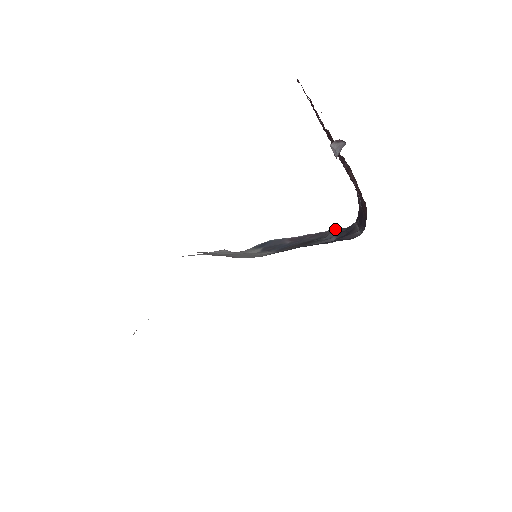
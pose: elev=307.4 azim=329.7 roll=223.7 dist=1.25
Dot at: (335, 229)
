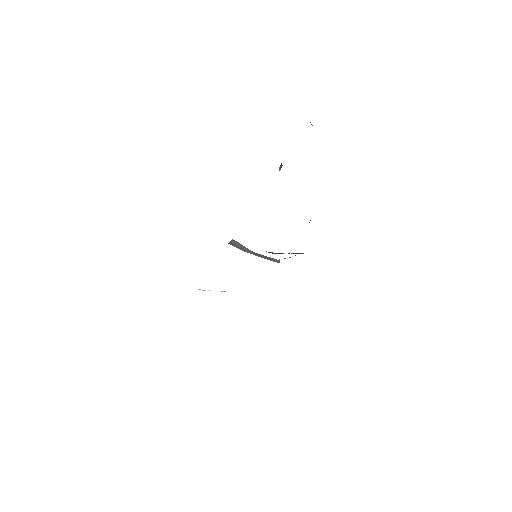
Dot at: occluded
